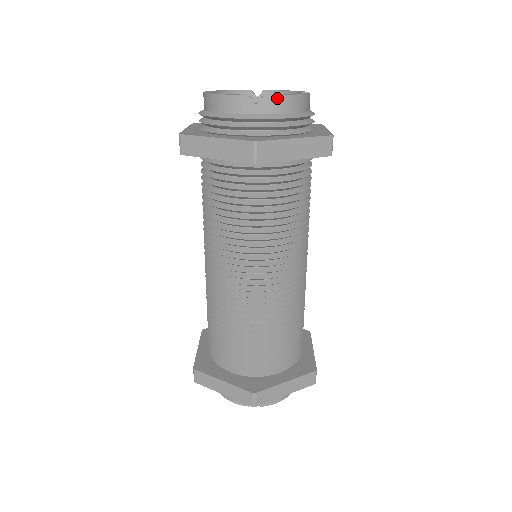
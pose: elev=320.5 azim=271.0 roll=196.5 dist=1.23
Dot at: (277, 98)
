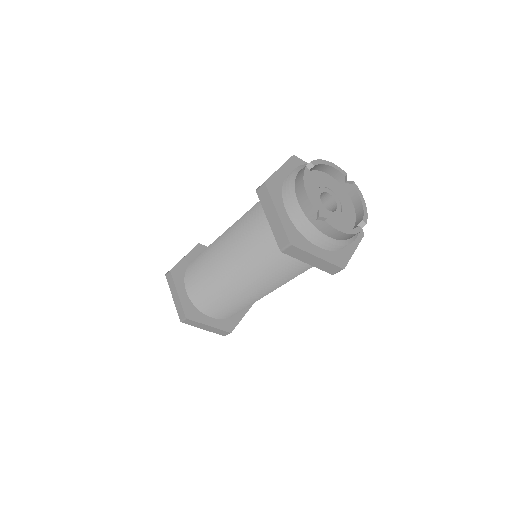
Dot at: (331, 228)
